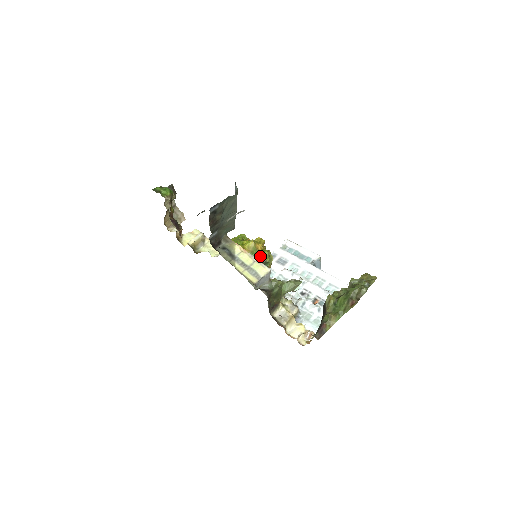
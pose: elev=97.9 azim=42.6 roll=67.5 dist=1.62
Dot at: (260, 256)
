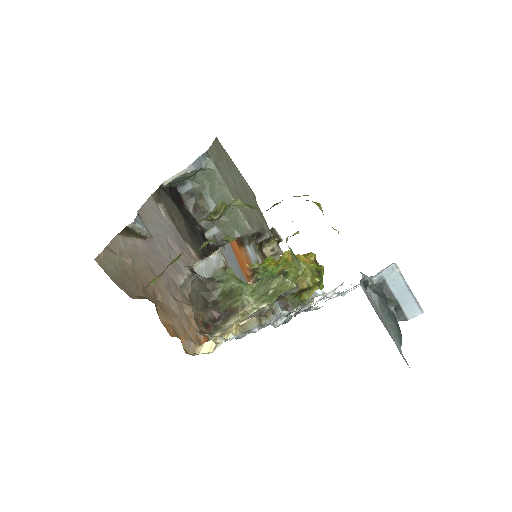
Dot at: (281, 266)
